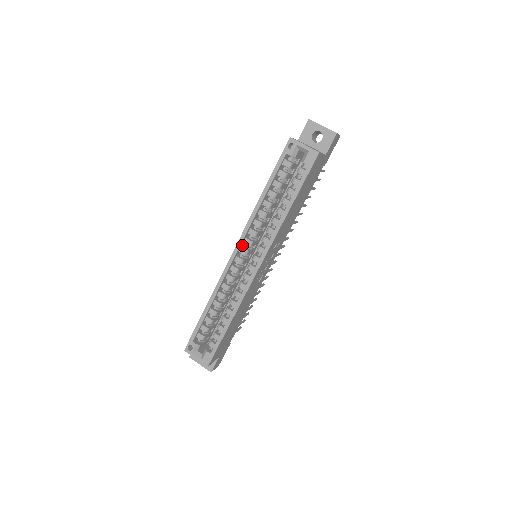
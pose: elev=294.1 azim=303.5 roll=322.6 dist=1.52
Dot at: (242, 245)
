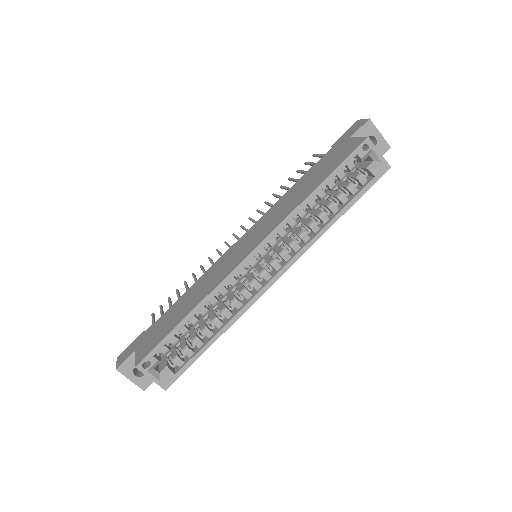
Dot at: occluded
